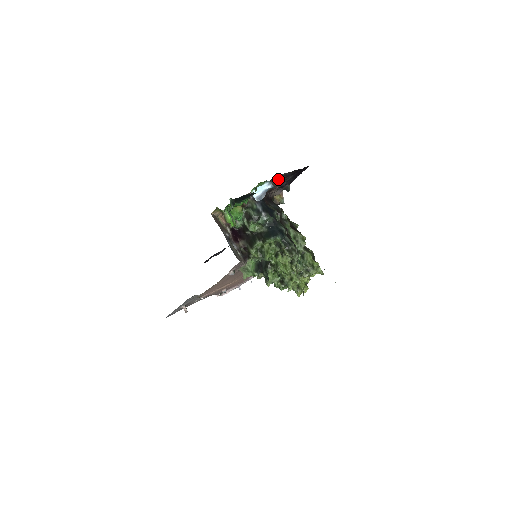
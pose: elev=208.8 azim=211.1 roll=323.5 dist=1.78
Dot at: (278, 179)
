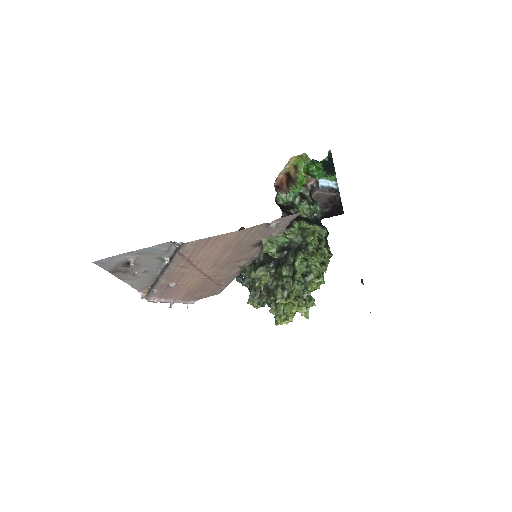
Dot at: (329, 196)
